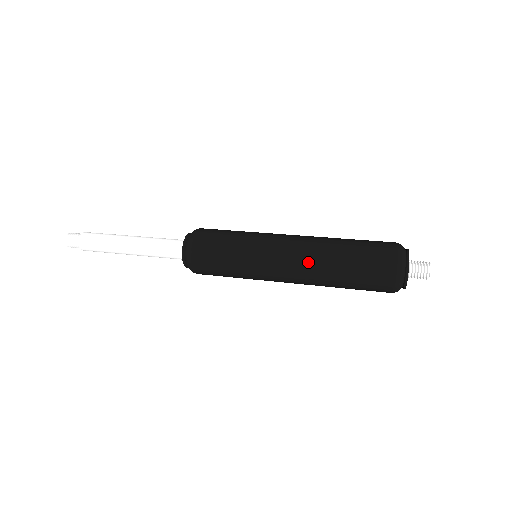
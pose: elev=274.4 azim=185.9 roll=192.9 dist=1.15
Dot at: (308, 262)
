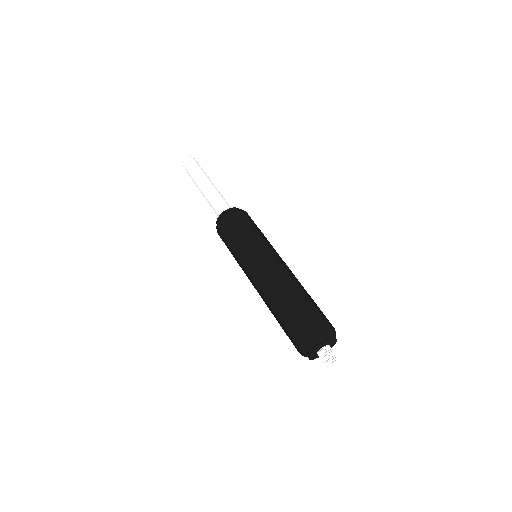
Dot at: (268, 287)
